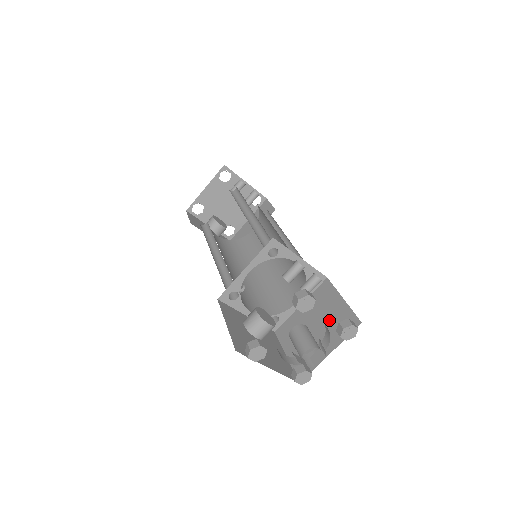
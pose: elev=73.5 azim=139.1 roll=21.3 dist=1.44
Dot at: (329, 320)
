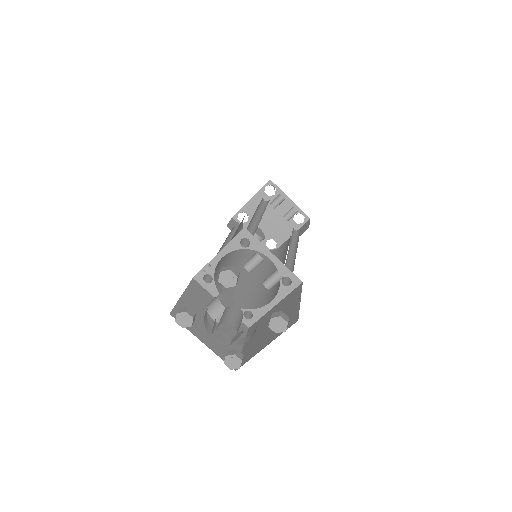
Dot at: occluded
